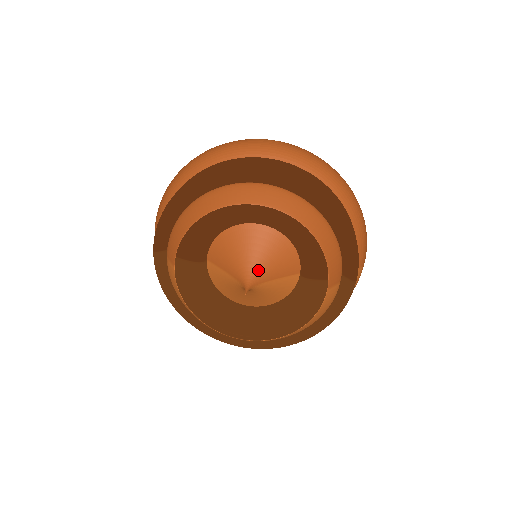
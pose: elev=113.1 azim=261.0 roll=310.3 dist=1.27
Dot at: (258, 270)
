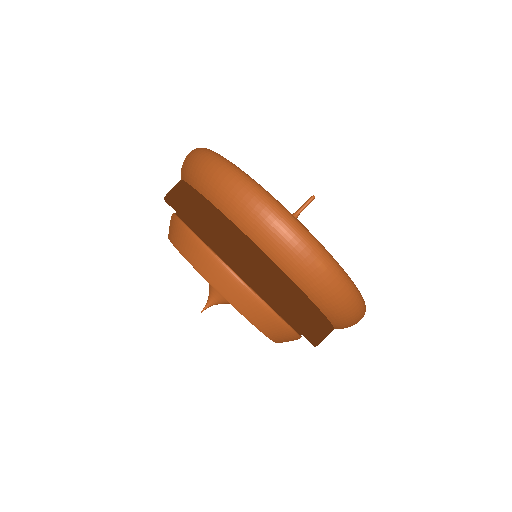
Dot at: (227, 302)
